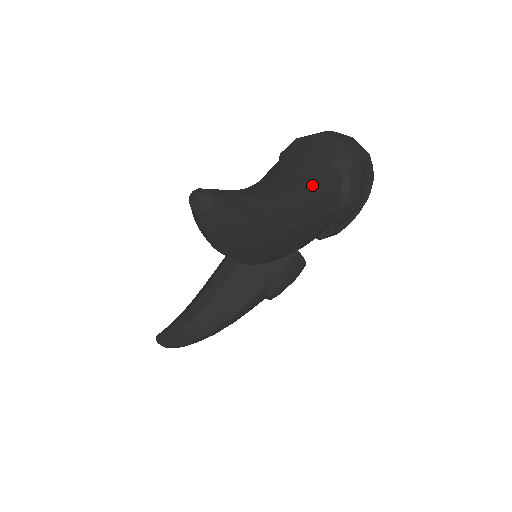
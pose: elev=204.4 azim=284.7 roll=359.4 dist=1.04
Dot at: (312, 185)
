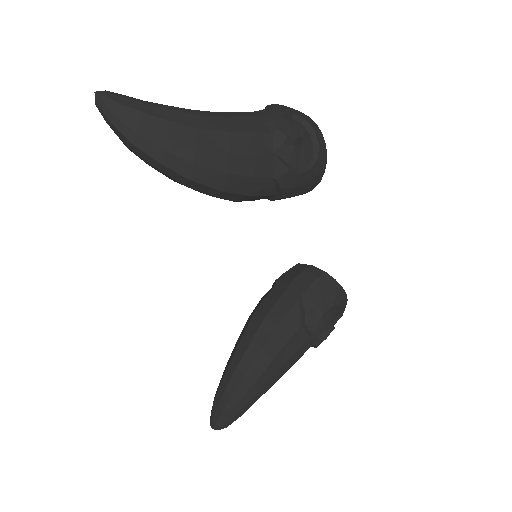
Dot at: (228, 114)
